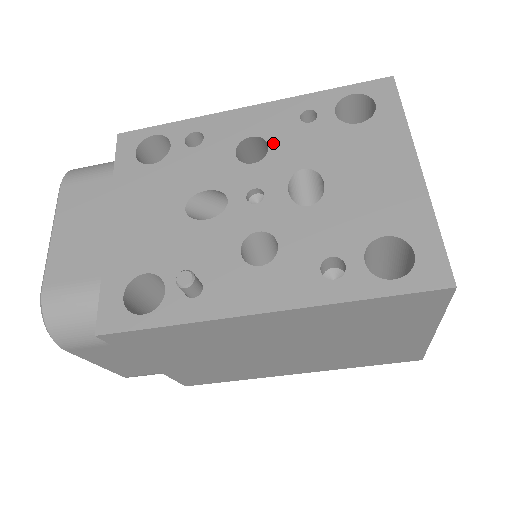
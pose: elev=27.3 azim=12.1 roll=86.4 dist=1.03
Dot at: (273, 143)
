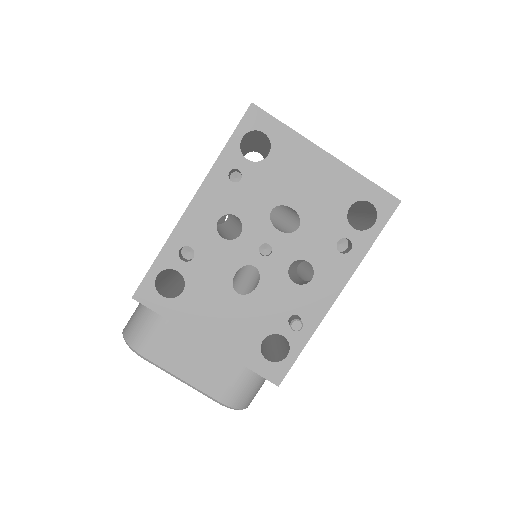
Dot at: (236, 212)
